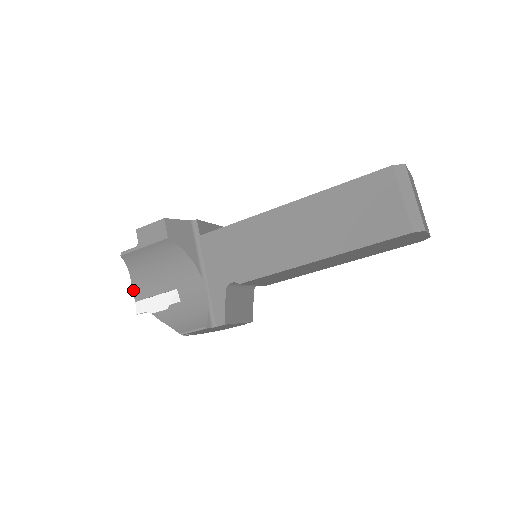
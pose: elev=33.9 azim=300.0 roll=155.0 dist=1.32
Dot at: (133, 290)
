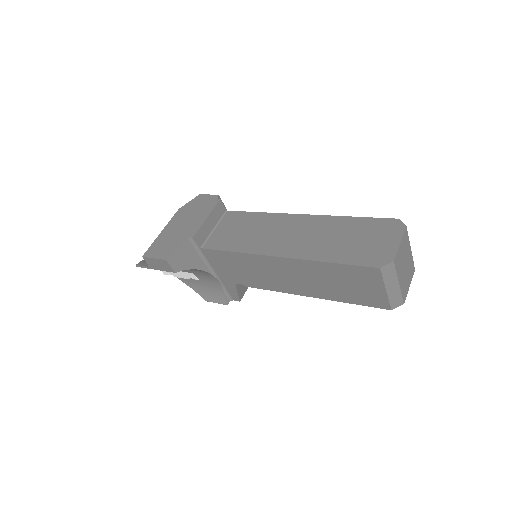
Dot at: occluded
